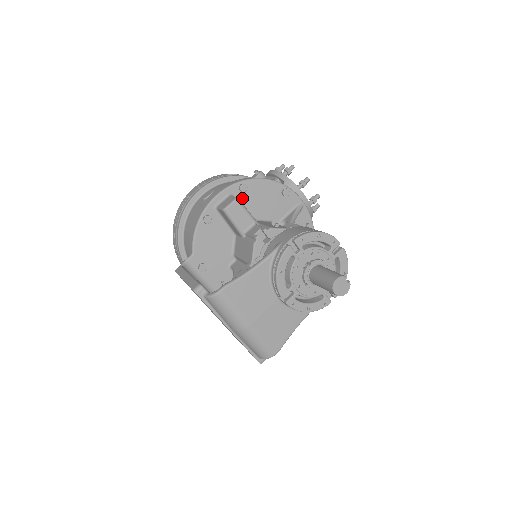
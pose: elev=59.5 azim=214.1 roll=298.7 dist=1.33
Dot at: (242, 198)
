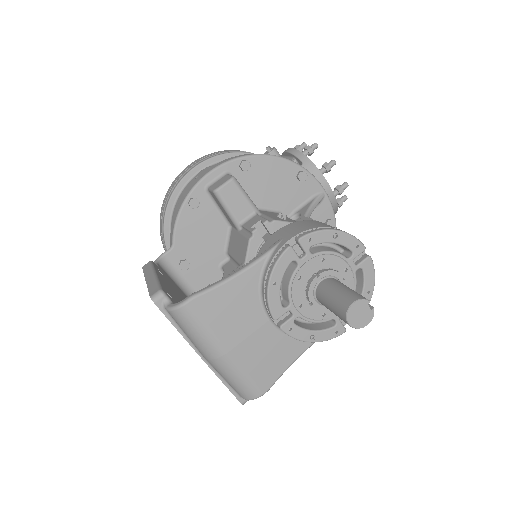
Dot at: (243, 179)
